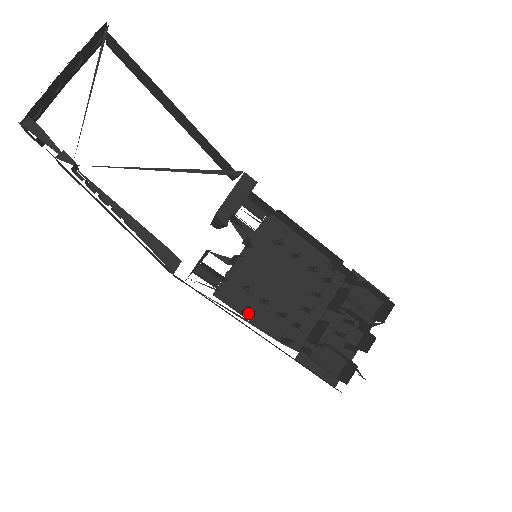
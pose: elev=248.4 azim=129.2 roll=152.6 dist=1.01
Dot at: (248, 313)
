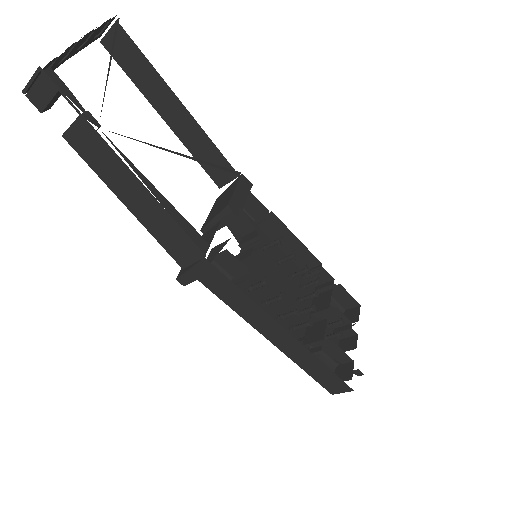
Dot at: occluded
